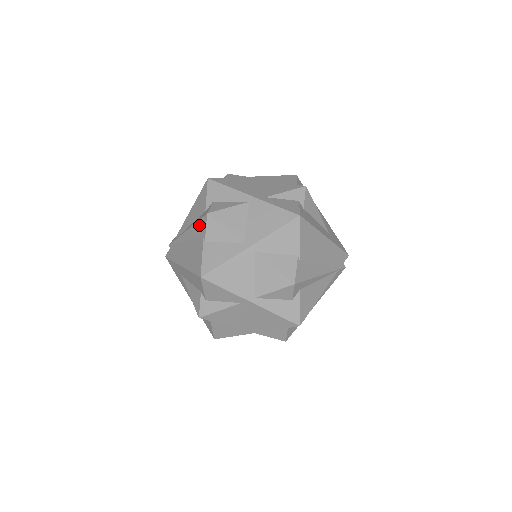
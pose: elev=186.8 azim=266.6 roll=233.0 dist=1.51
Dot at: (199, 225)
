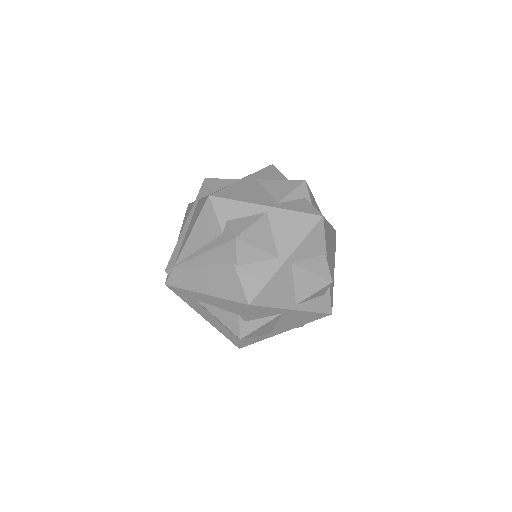
Dot at: (222, 250)
